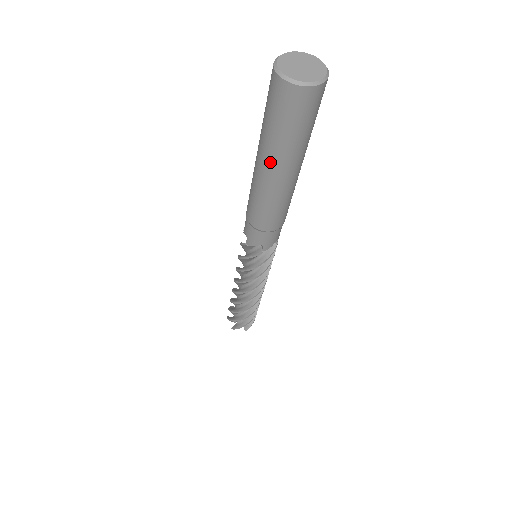
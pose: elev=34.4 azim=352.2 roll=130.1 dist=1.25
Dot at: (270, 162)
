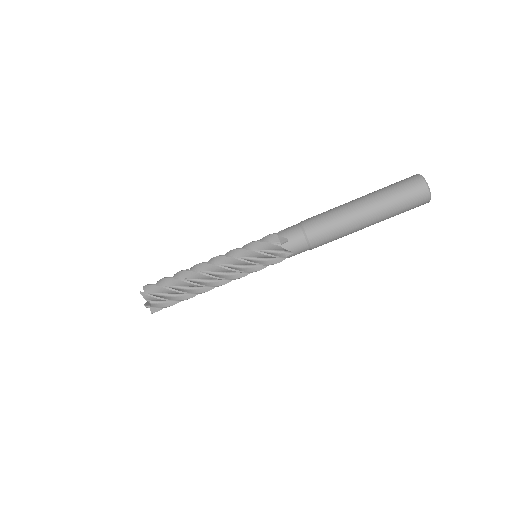
Dot at: (367, 200)
